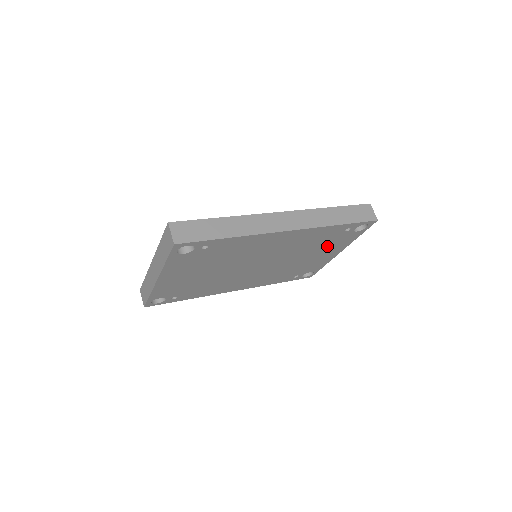
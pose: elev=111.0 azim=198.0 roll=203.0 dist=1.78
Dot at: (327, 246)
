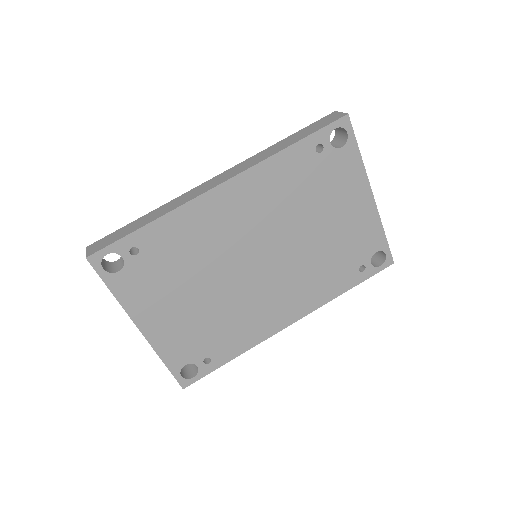
Dot at: (330, 192)
